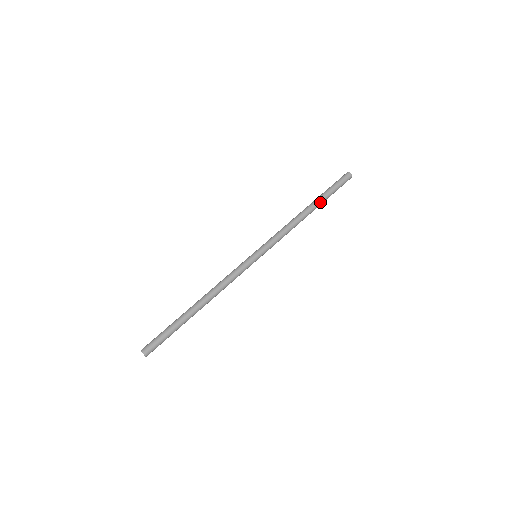
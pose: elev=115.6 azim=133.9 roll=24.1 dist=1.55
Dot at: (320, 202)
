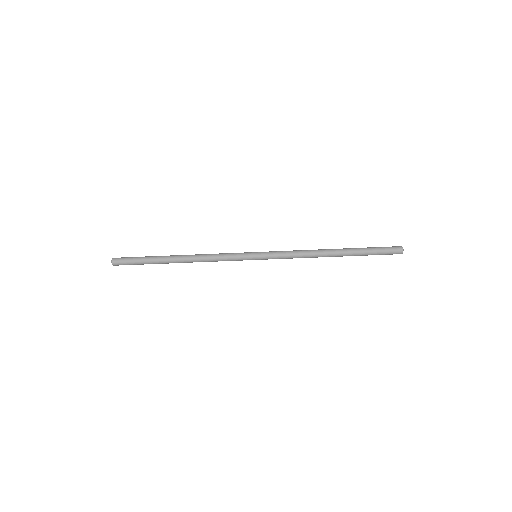
Dot at: (350, 254)
